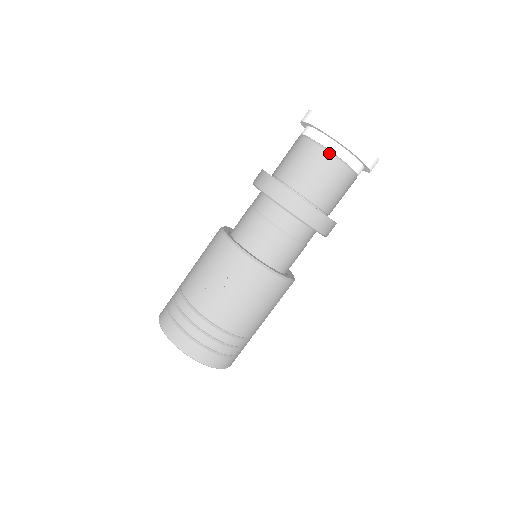
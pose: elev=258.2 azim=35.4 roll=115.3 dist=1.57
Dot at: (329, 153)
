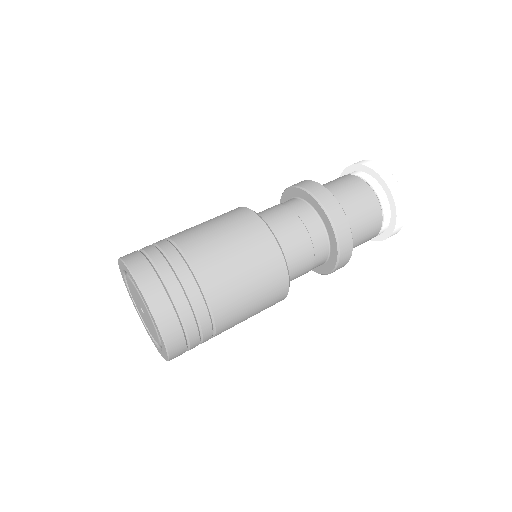
Dot at: (347, 175)
